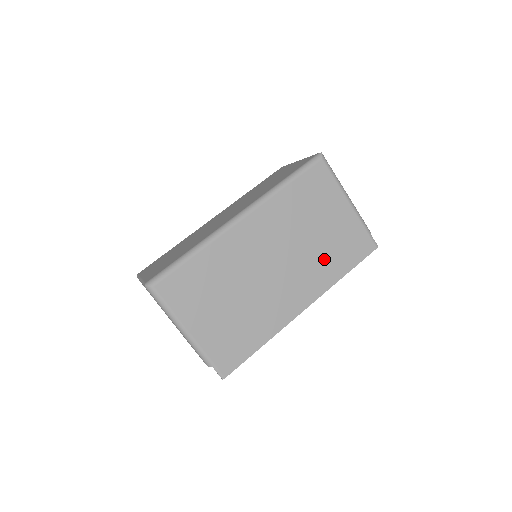
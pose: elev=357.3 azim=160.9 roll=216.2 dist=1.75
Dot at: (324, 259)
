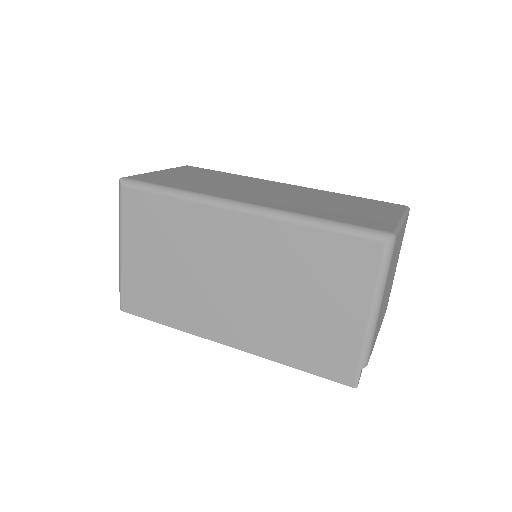
Dot at: (285, 331)
